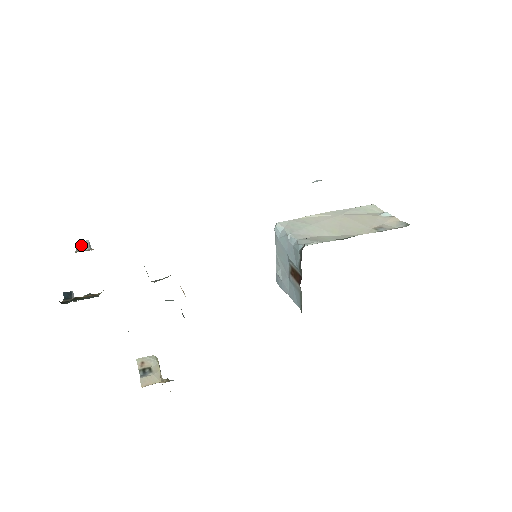
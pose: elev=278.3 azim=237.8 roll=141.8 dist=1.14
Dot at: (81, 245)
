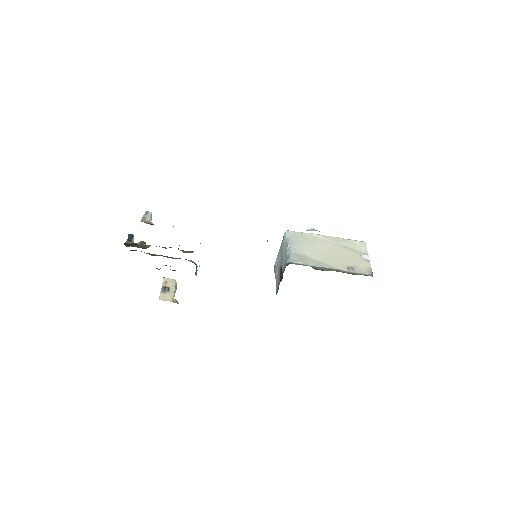
Dot at: (146, 215)
